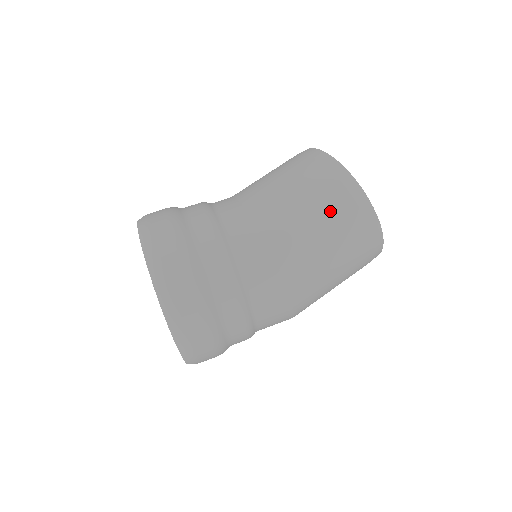
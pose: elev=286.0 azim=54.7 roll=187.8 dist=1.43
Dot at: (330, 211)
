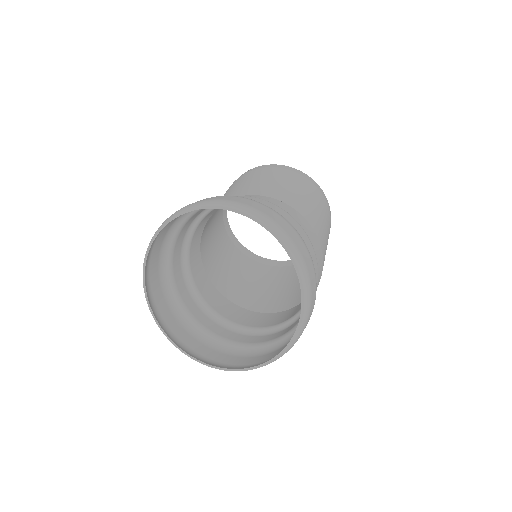
Dot at: (326, 215)
